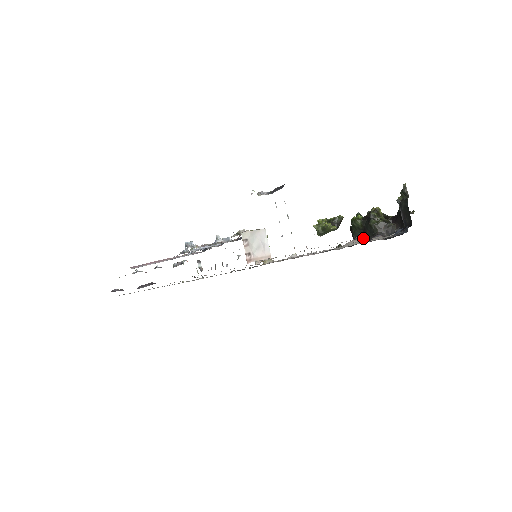
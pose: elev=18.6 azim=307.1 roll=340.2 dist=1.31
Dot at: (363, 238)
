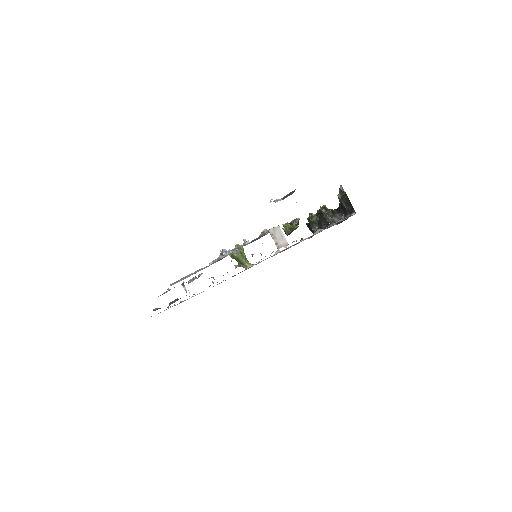
Dot at: (321, 228)
